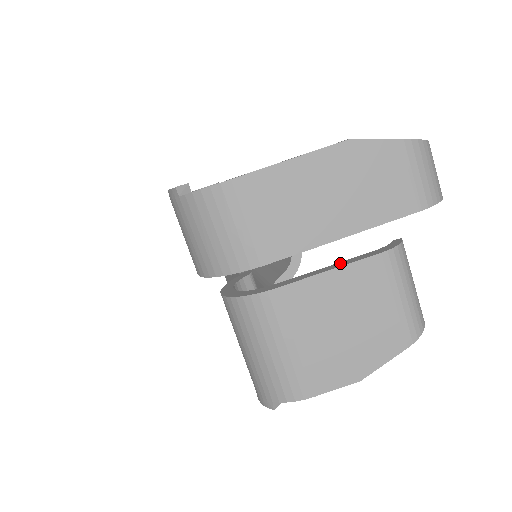
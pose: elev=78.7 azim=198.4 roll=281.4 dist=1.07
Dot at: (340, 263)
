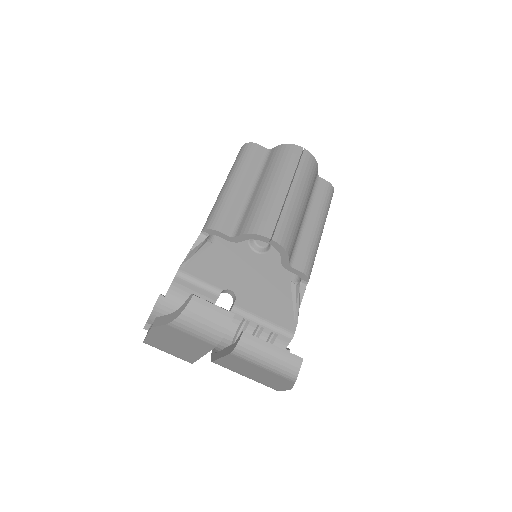
Dot at: (225, 350)
